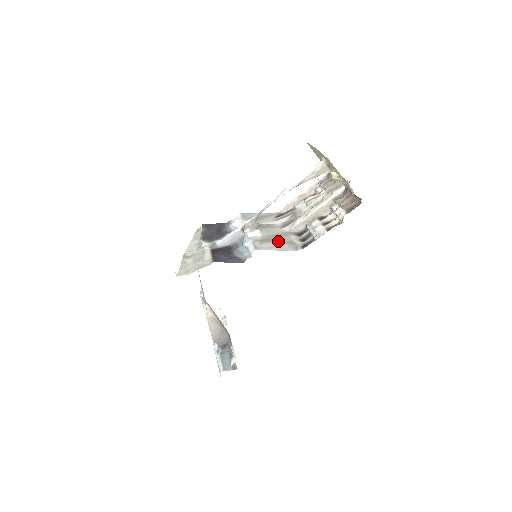
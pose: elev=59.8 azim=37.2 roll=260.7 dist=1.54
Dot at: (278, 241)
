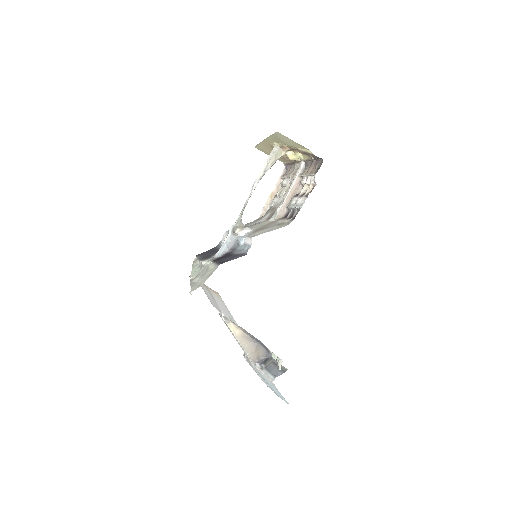
Dot at: (269, 227)
